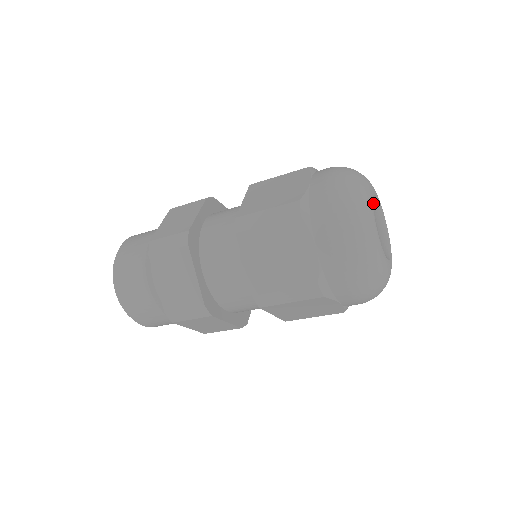
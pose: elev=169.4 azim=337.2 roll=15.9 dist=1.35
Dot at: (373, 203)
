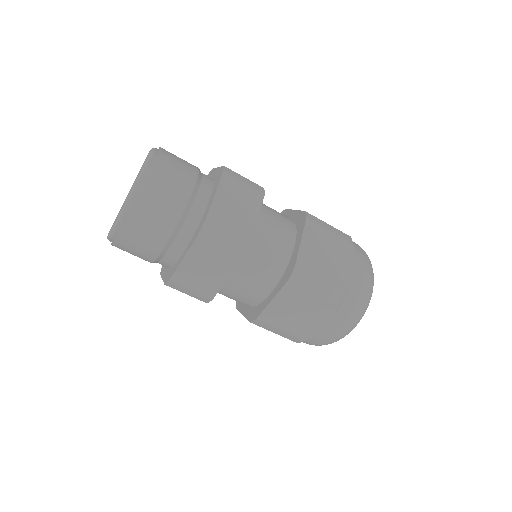
Dot at: occluded
